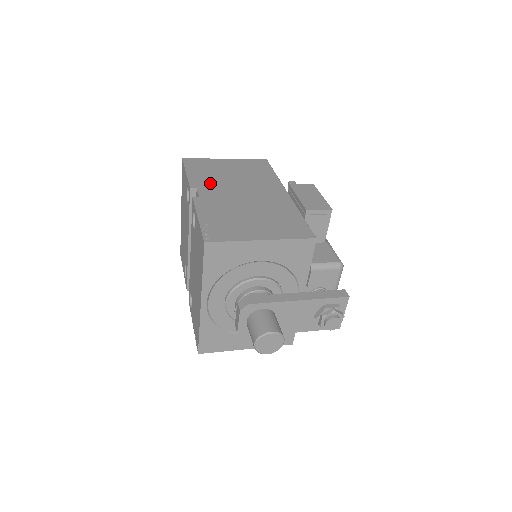
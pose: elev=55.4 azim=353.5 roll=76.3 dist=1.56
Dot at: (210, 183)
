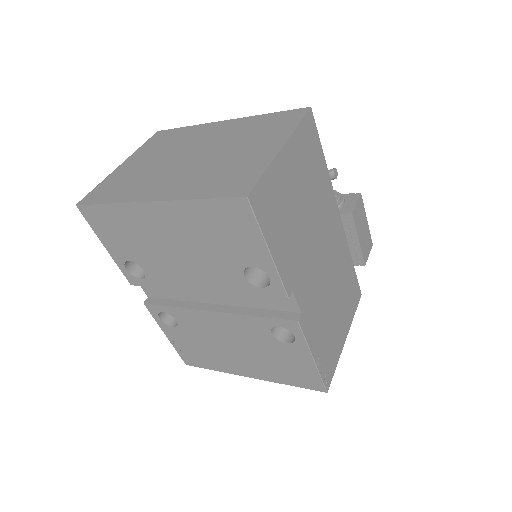
Dot at: (297, 262)
